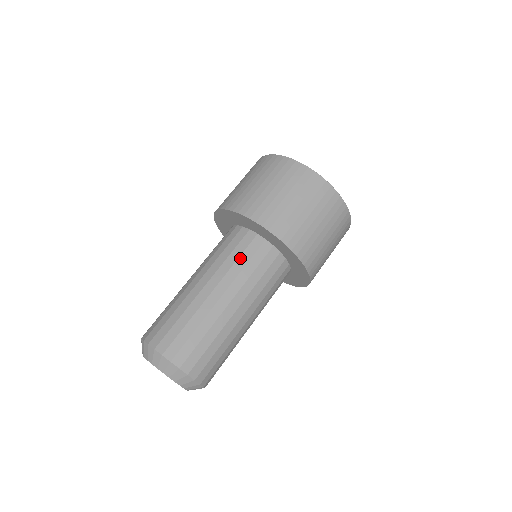
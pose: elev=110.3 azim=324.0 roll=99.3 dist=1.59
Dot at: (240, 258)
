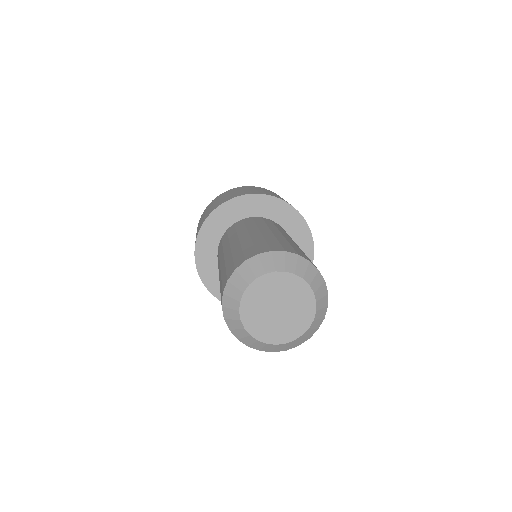
Dot at: occluded
